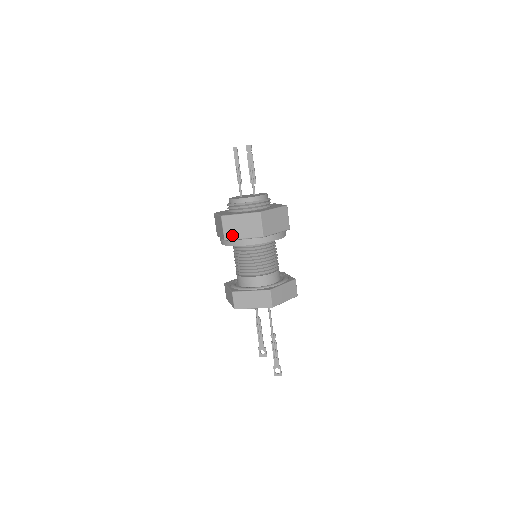
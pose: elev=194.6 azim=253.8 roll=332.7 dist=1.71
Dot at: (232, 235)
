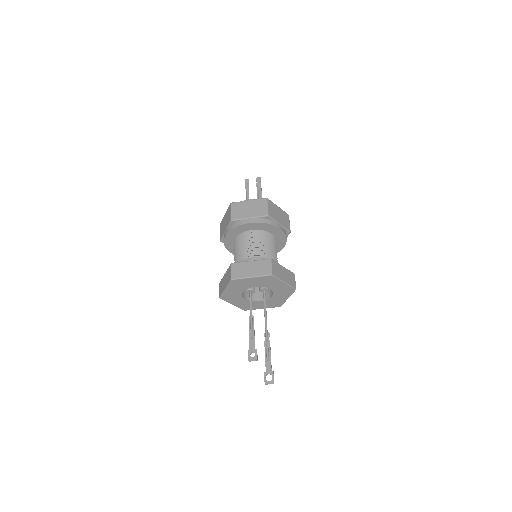
Dot at: (239, 216)
